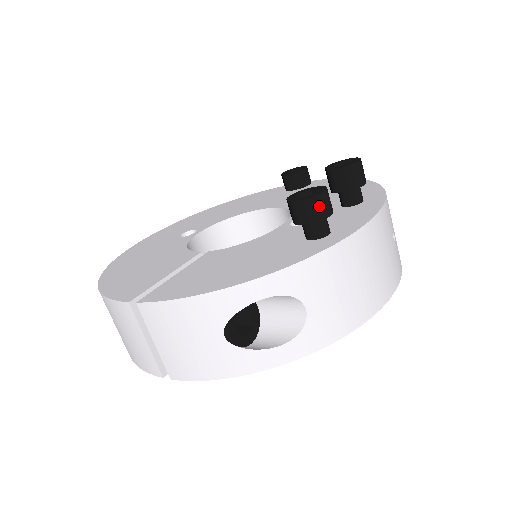
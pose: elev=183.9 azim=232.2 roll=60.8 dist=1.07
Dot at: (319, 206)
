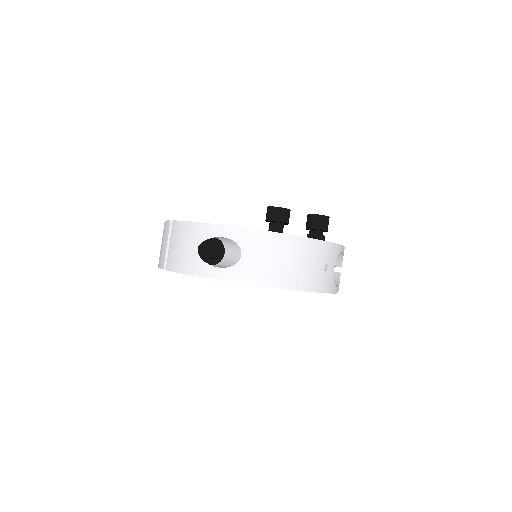
Dot at: (278, 213)
